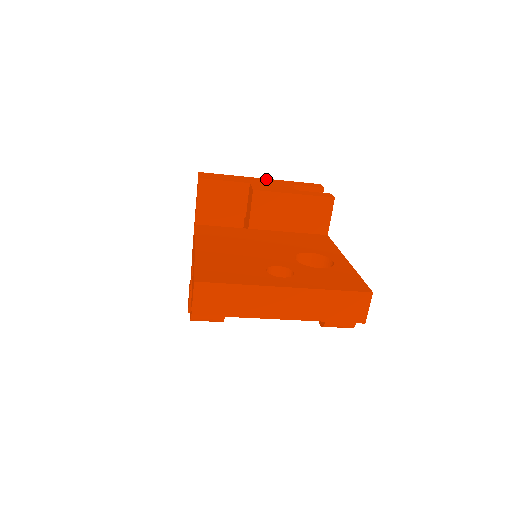
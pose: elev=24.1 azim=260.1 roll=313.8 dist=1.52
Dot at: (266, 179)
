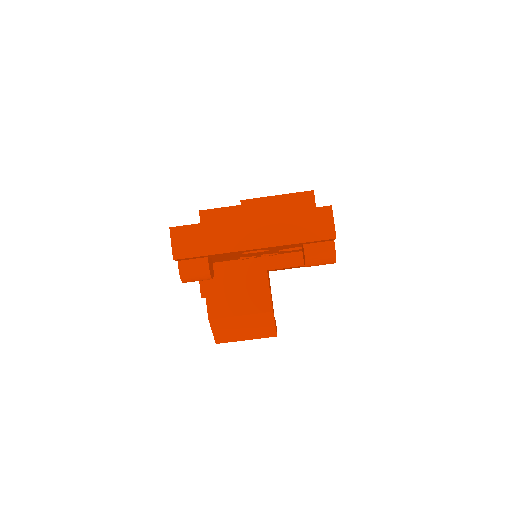
Dot at: occluded
